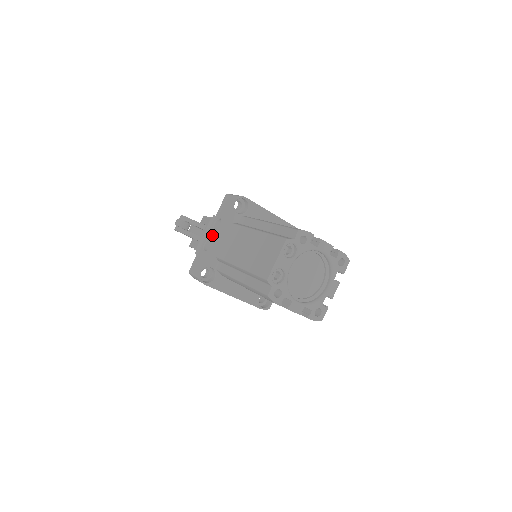
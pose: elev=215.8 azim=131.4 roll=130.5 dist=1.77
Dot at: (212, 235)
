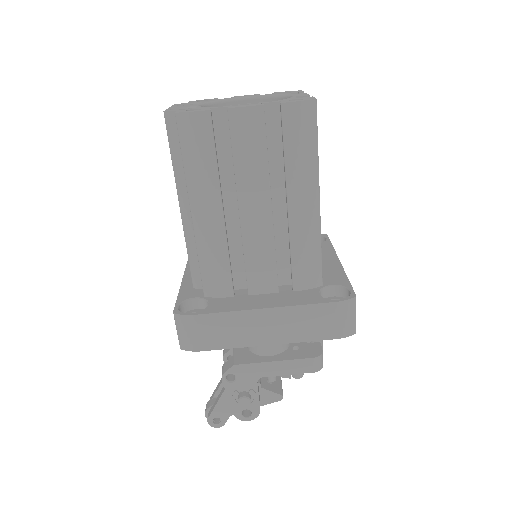
Dot at: occluded
